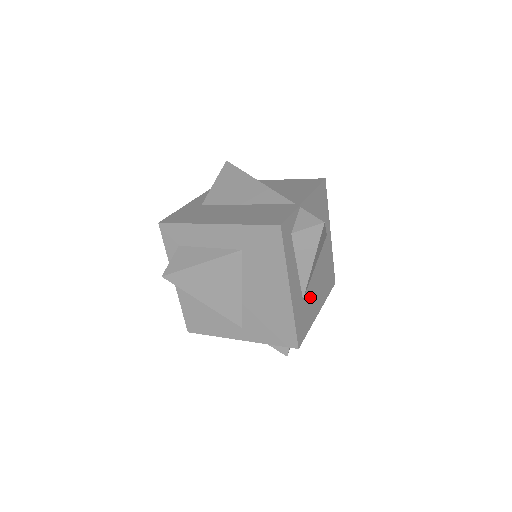
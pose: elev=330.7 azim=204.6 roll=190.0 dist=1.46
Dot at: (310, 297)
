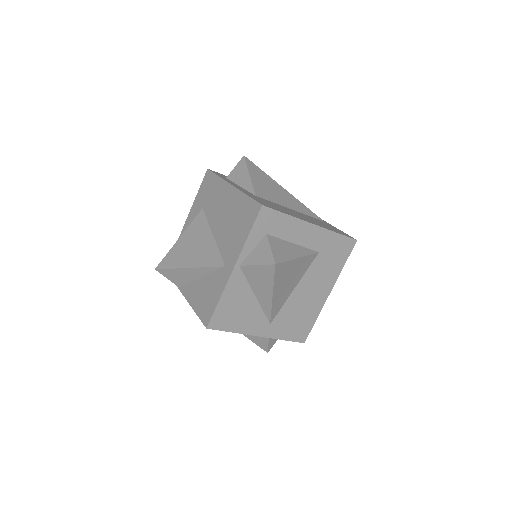
Dot at: occluded
